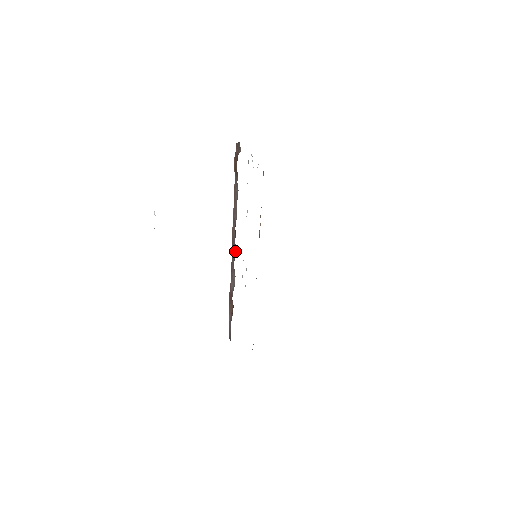
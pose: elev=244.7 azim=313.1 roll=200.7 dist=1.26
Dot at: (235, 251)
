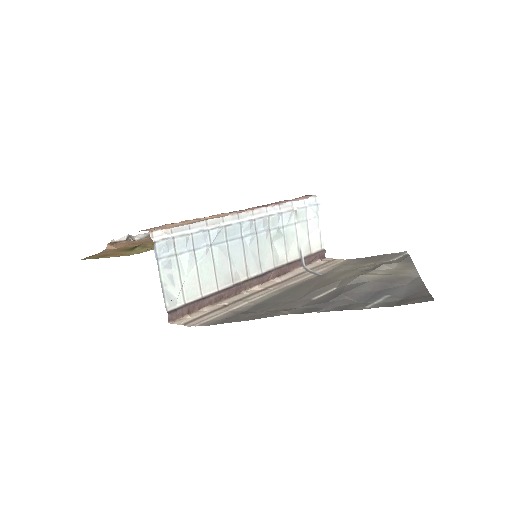
Dot at: occluded
